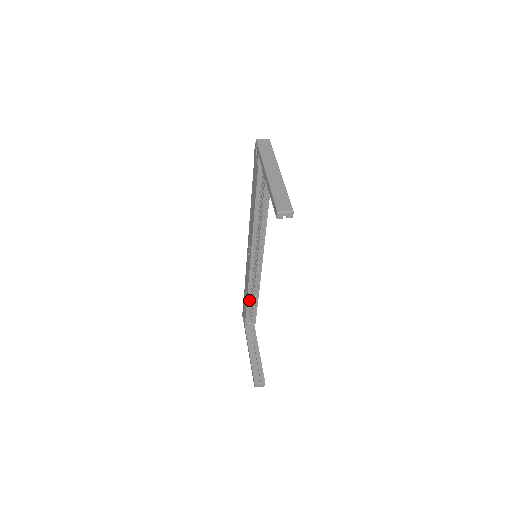
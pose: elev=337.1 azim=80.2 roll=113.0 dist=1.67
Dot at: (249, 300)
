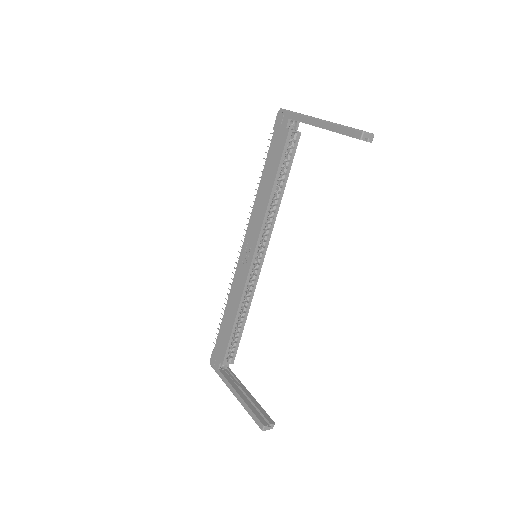
Dot at: (236, 323)
